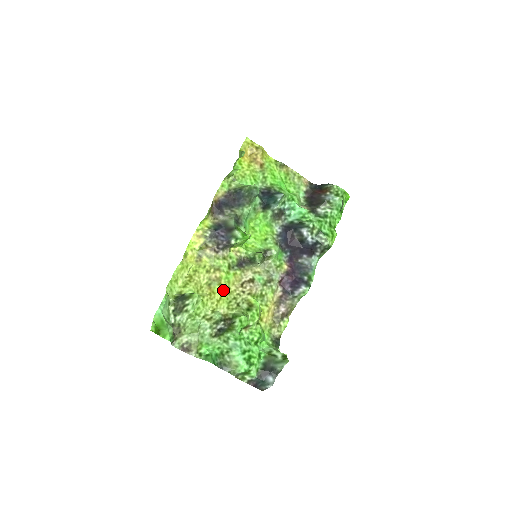
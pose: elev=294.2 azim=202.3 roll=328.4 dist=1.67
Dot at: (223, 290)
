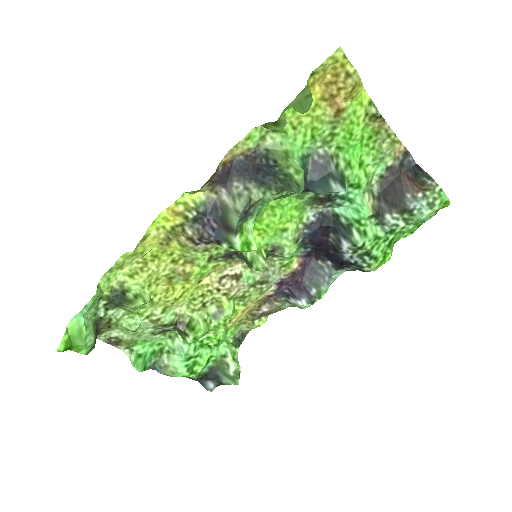
Dot at: (189, 286)
